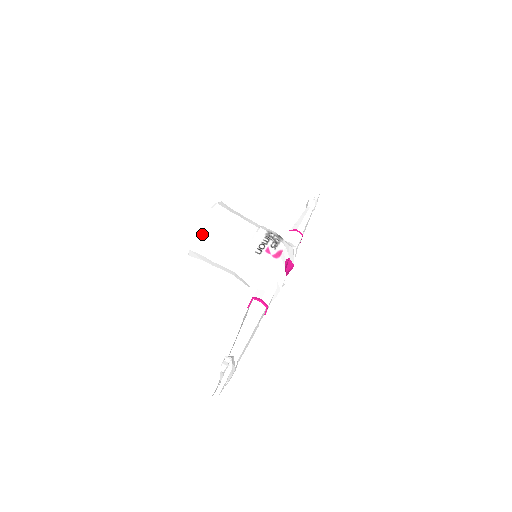
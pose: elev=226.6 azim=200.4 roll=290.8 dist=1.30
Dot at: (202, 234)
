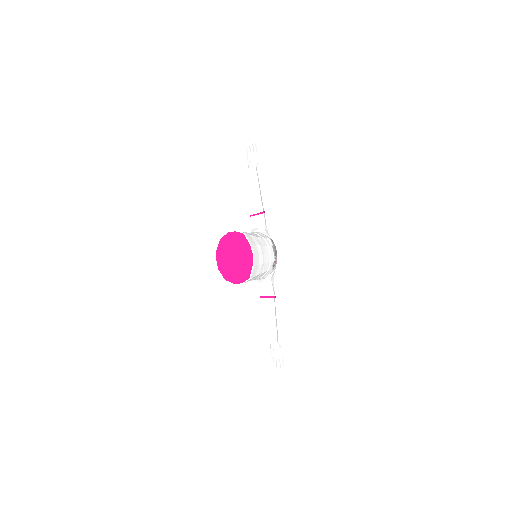
Dot at: occluded
